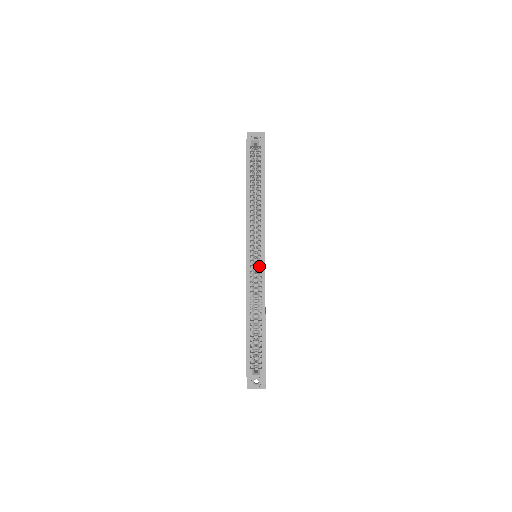
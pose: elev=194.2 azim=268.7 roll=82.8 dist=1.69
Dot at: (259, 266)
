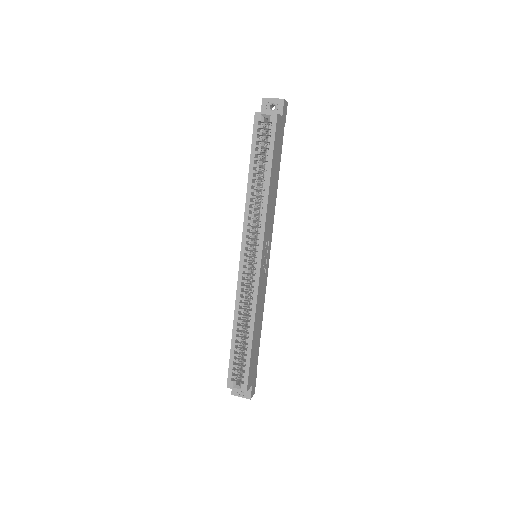
Dot at: (254, 272)
